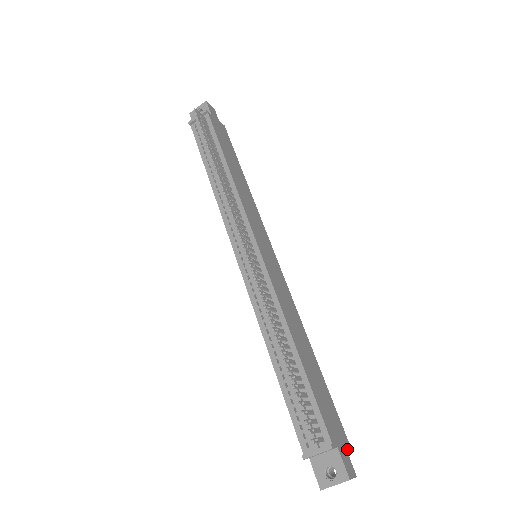
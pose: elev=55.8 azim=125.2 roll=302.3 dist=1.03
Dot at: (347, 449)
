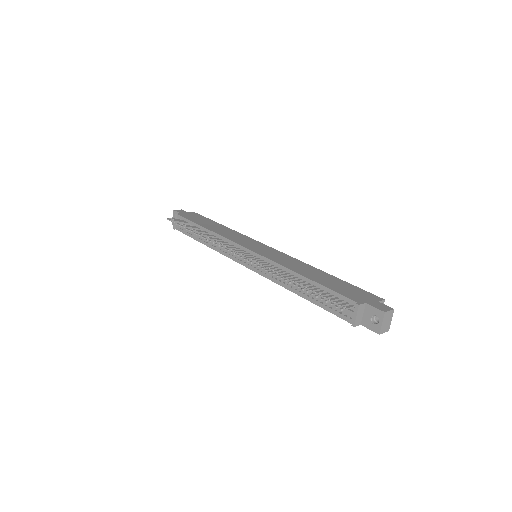
Dot at: (379, 301)
